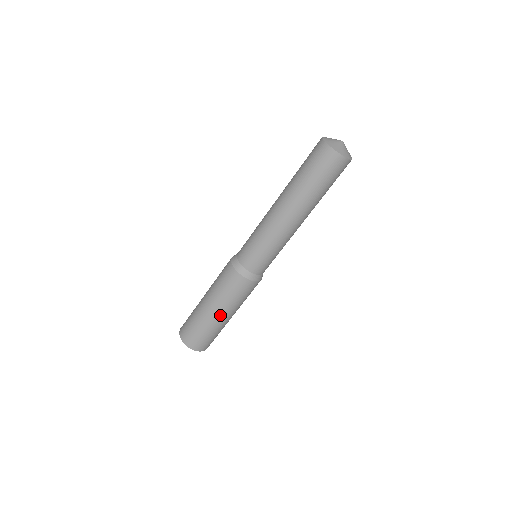
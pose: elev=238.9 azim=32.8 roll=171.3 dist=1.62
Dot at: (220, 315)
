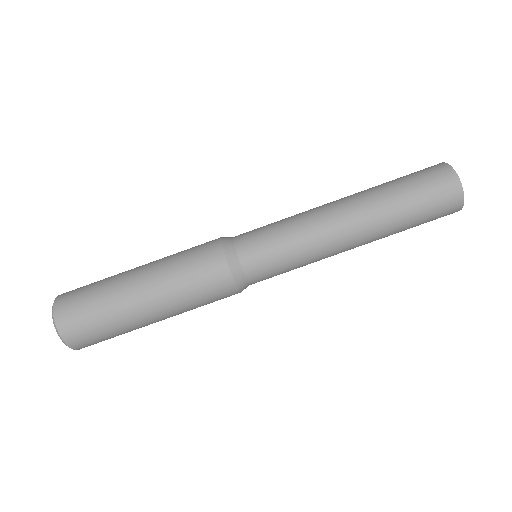
Dot at: (140, 275)
